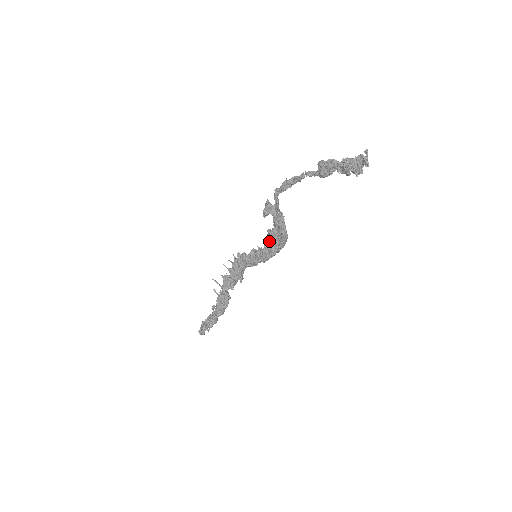
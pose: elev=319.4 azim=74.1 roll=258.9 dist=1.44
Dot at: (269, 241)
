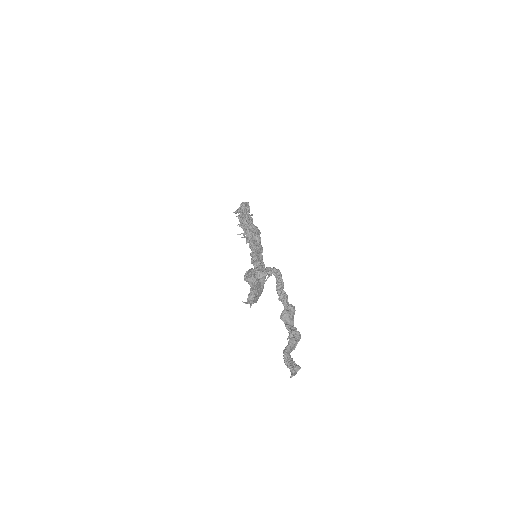
Dot at: occluded
